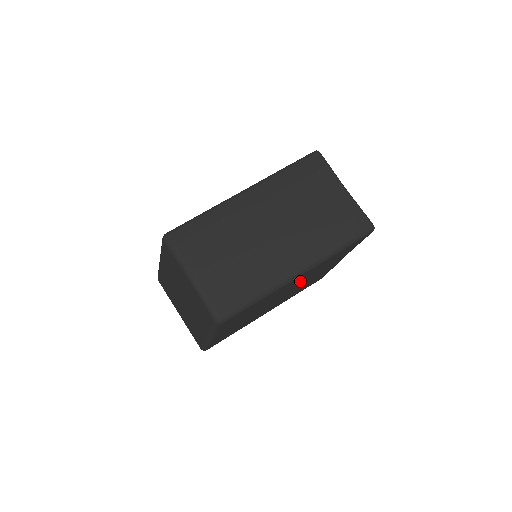
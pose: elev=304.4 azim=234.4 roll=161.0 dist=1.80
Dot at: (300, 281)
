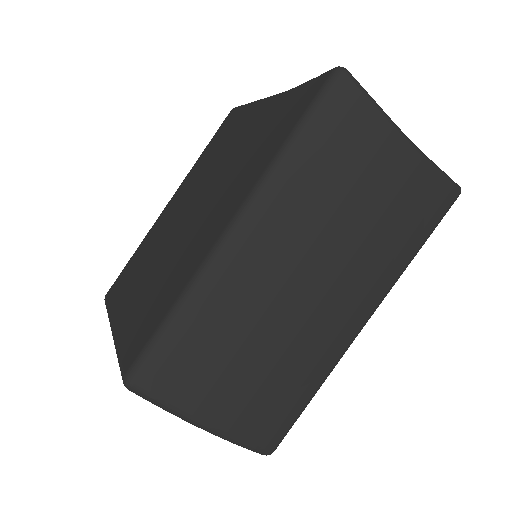
Dot at: occluded
